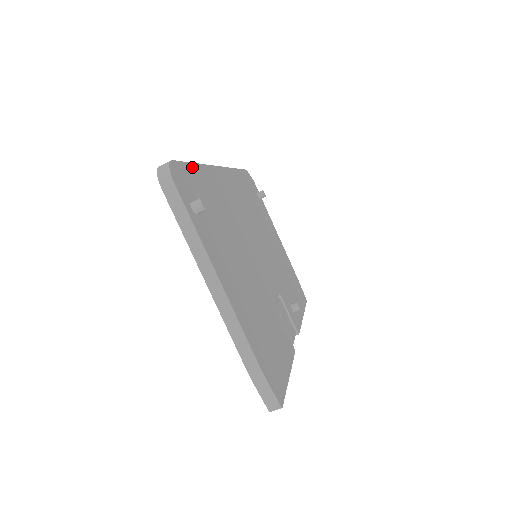
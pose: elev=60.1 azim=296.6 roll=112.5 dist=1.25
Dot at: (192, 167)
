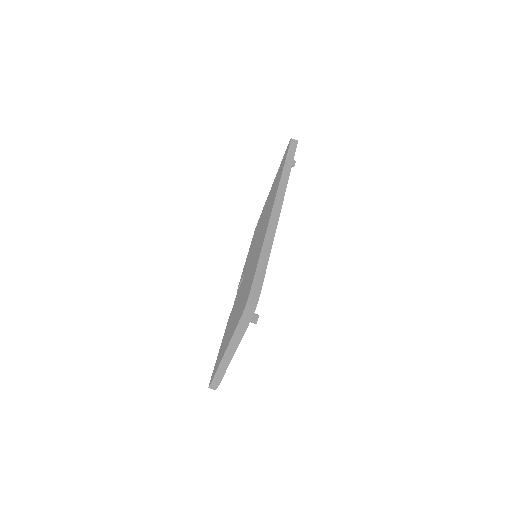
Dot at: occluded
